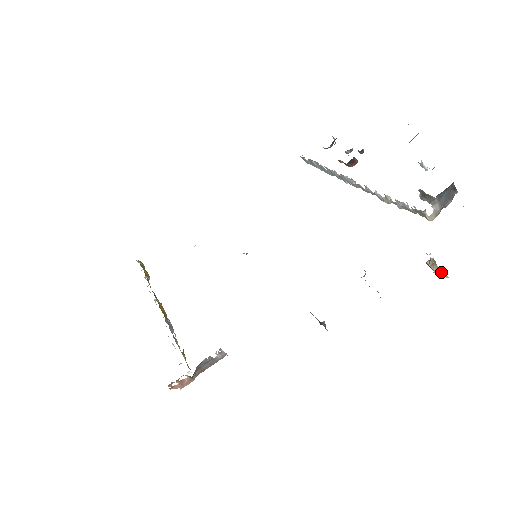
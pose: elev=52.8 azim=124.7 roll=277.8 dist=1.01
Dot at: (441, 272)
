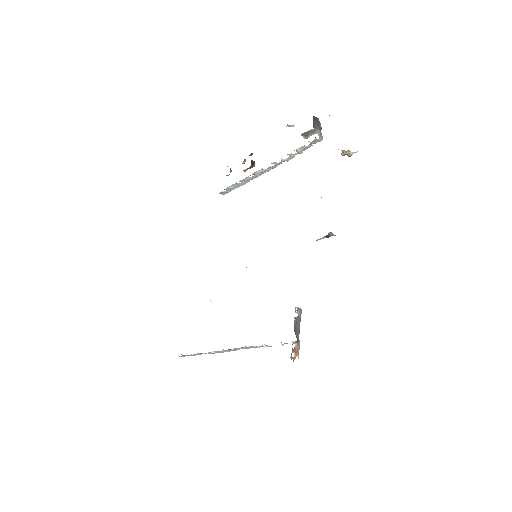
Dot at: (352, 153)
